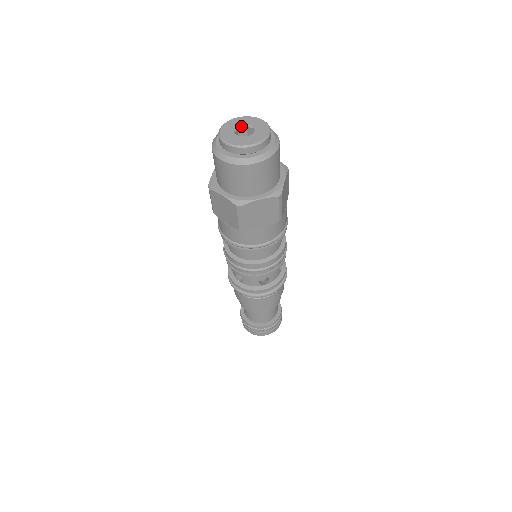
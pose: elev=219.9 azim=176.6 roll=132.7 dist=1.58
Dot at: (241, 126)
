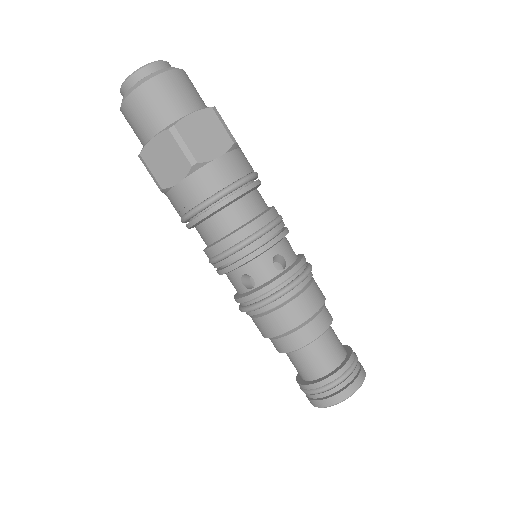
Dot at: occluded
